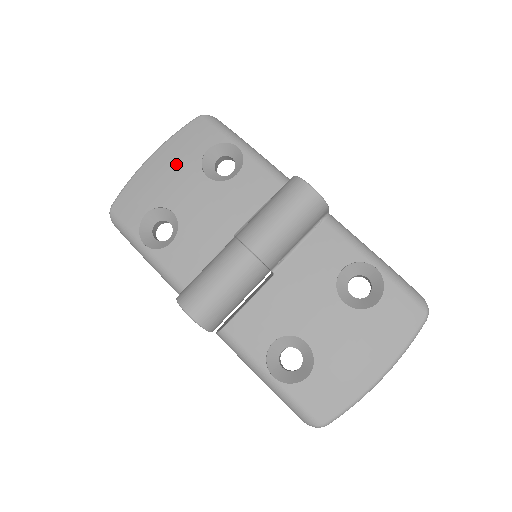
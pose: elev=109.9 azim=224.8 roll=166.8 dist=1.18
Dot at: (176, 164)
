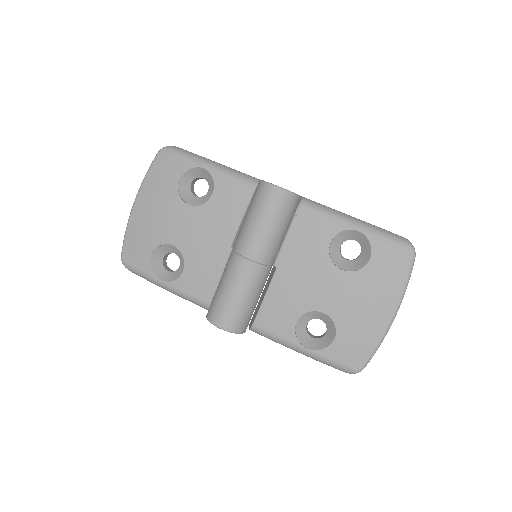
Dot at: (158, 203)
